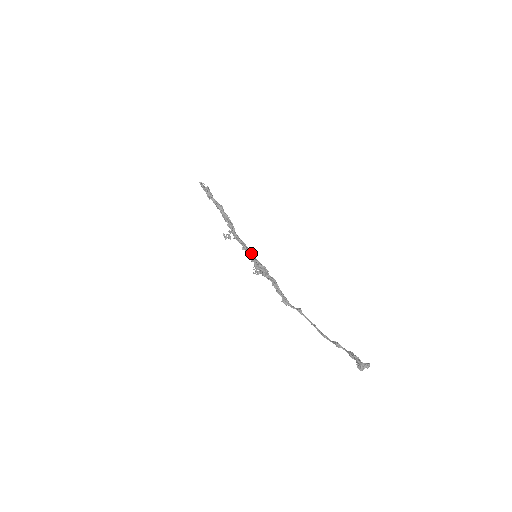
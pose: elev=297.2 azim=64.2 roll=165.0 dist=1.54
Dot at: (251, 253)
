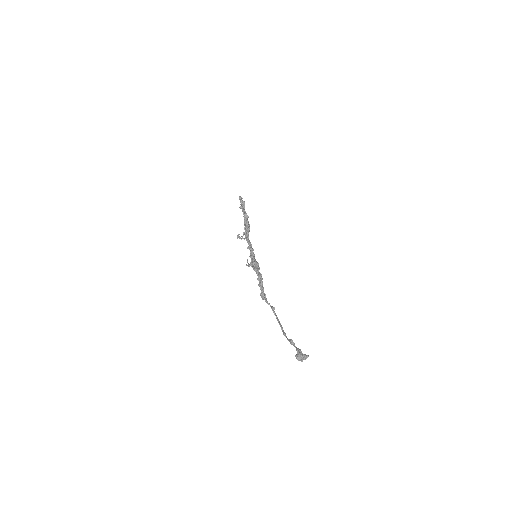
Dot at: (253, 252)
